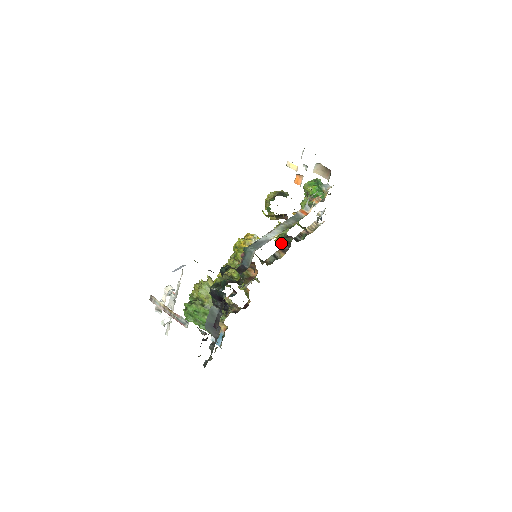
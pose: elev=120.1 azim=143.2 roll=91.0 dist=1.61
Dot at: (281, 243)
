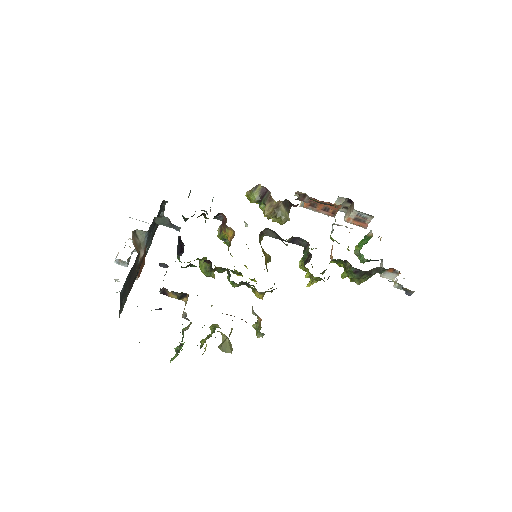
Dot at: (304, 264)
